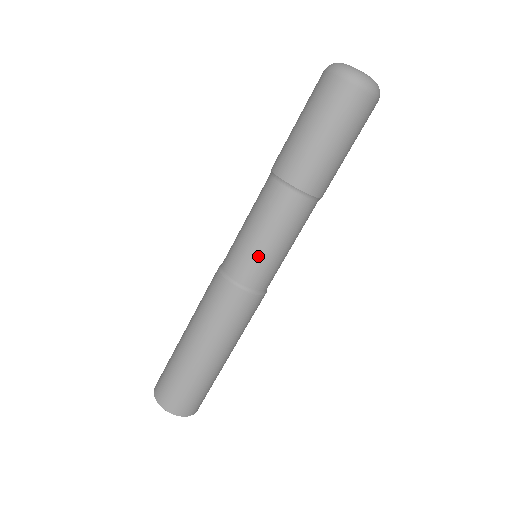
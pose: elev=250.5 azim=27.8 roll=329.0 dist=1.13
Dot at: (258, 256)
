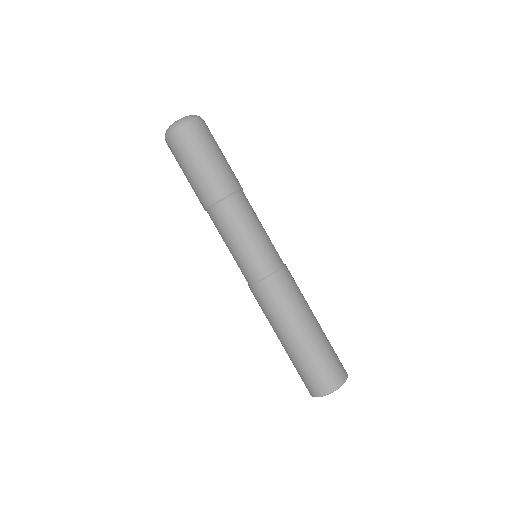
Dot at: (244, 256)
